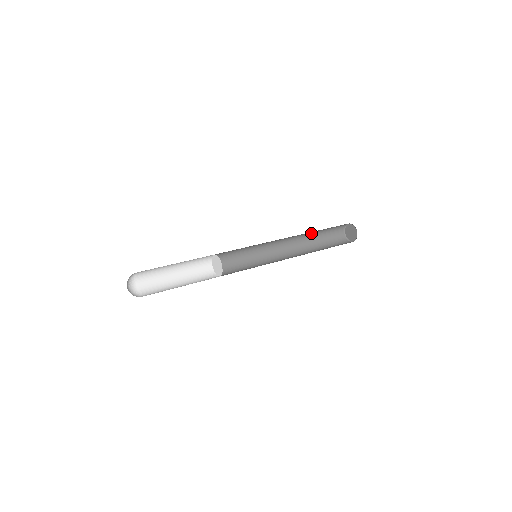
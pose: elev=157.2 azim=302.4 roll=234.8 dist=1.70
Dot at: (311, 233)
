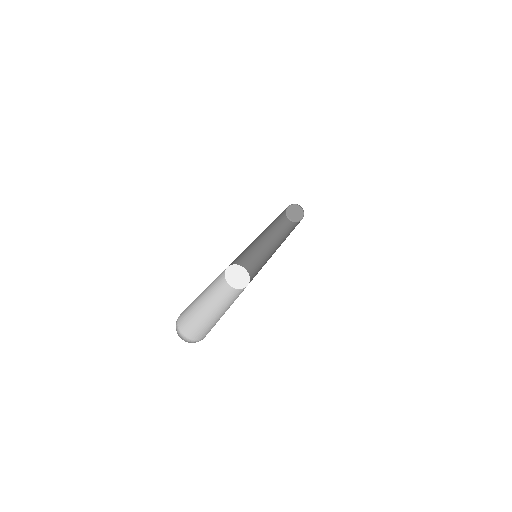
Dot at: (271, 225)
